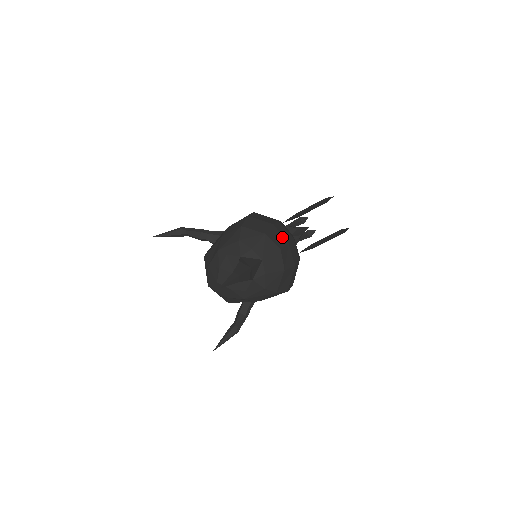
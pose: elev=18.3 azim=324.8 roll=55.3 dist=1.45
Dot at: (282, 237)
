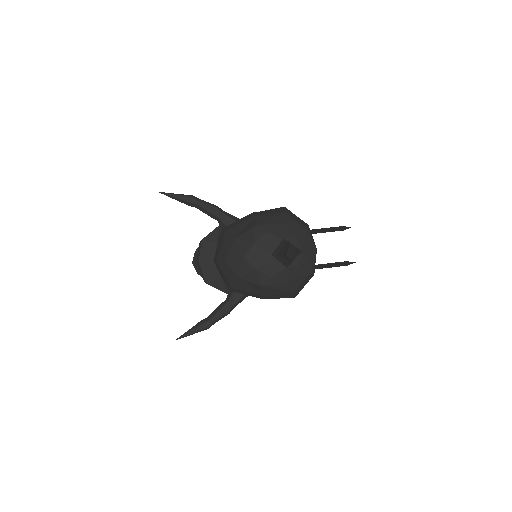
Dot at: occluded
